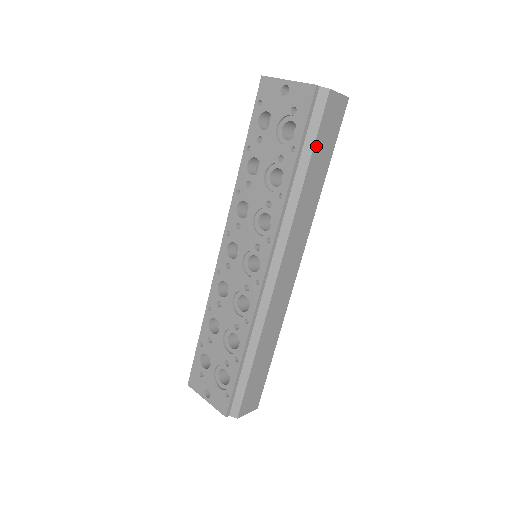
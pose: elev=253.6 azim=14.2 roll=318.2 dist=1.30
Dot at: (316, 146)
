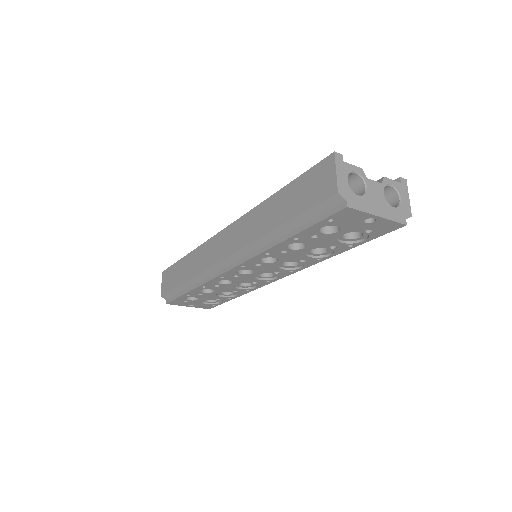
Dot at: occluded
